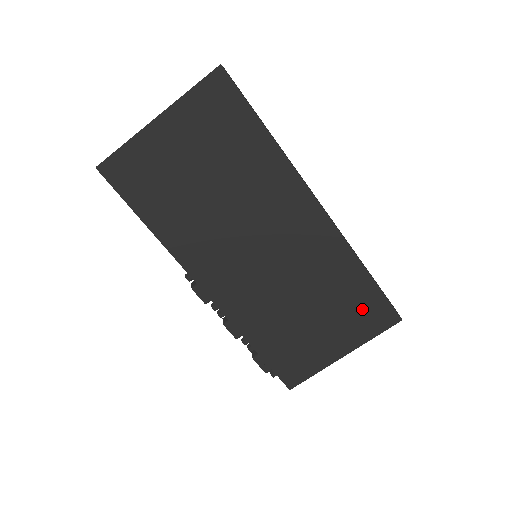
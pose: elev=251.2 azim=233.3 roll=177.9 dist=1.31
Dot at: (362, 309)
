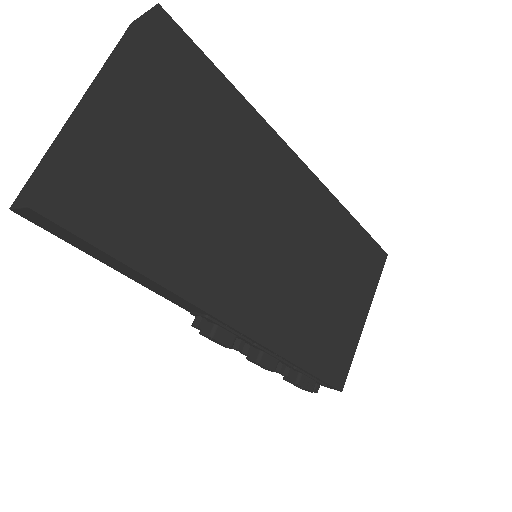
Dot at: (362, 261)
